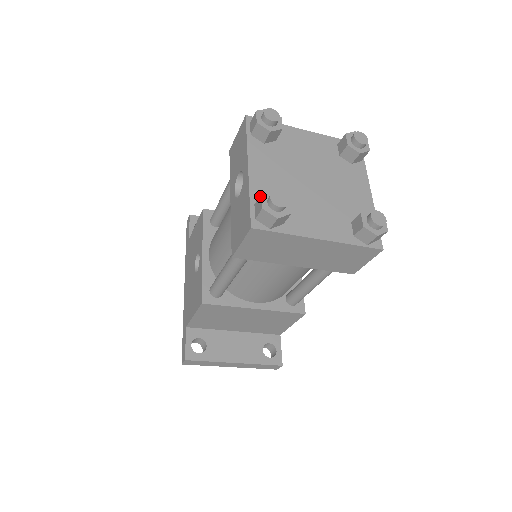
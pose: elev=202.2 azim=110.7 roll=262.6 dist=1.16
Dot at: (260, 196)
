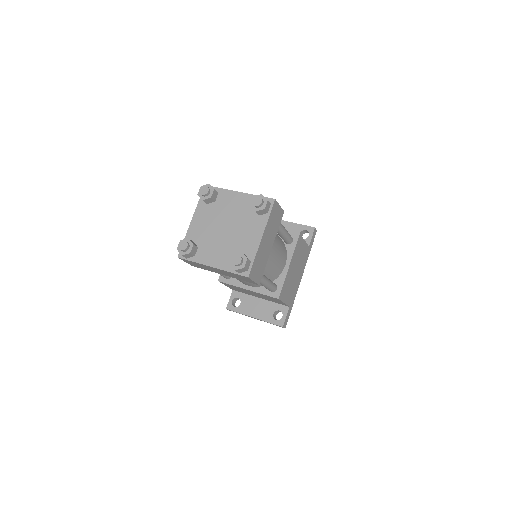
Dot at: occluded
